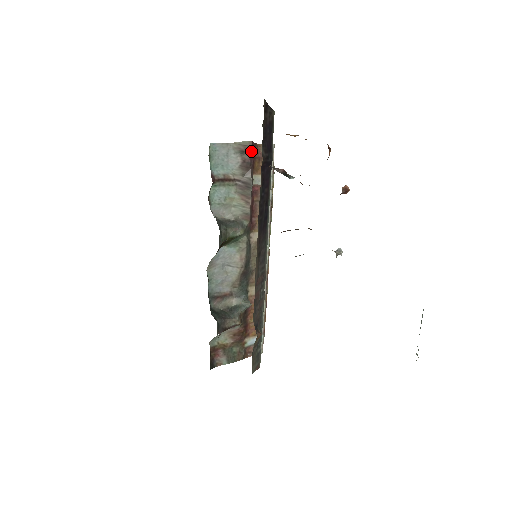
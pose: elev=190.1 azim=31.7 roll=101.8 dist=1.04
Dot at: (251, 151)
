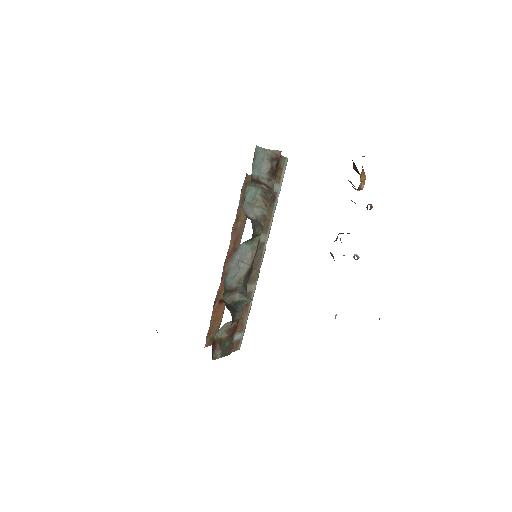
Dot at: (278, 160)
